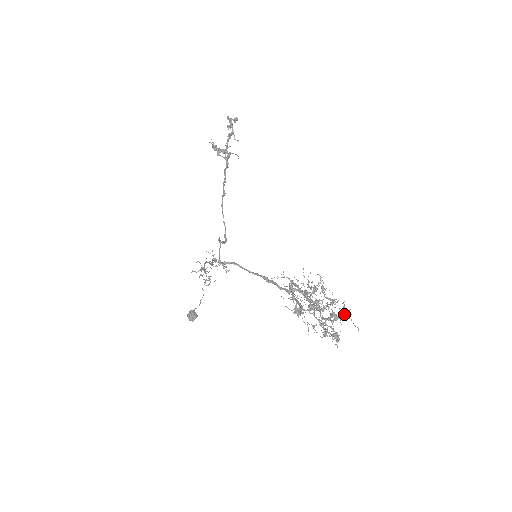
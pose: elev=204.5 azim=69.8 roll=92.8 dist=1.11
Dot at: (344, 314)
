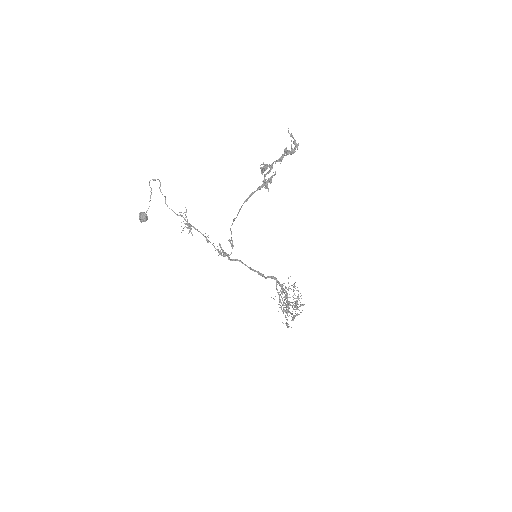
Dot at: occluded
